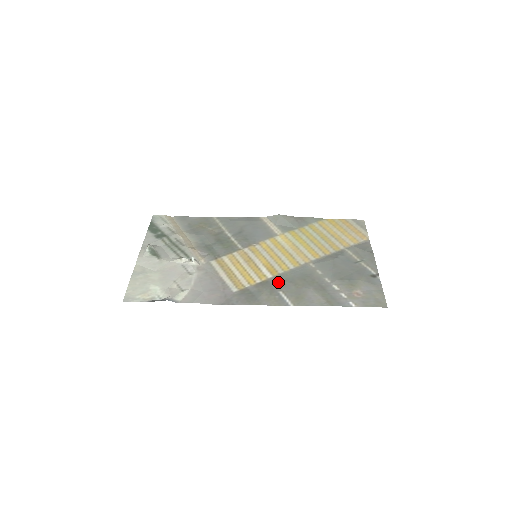
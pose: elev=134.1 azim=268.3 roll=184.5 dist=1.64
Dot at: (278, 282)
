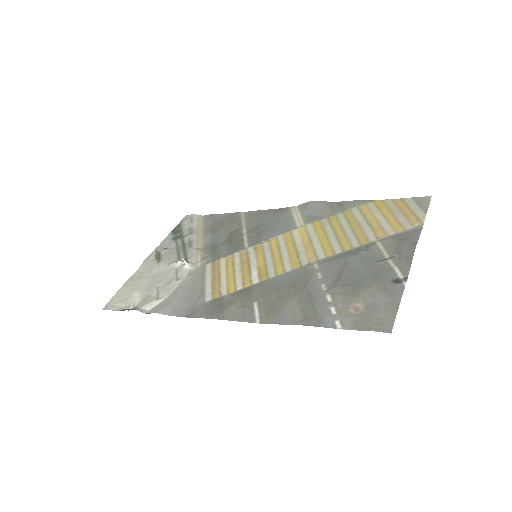
Dot at: (260, 290)
